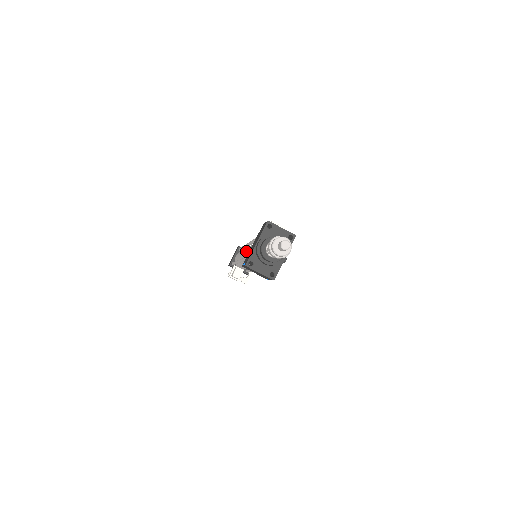
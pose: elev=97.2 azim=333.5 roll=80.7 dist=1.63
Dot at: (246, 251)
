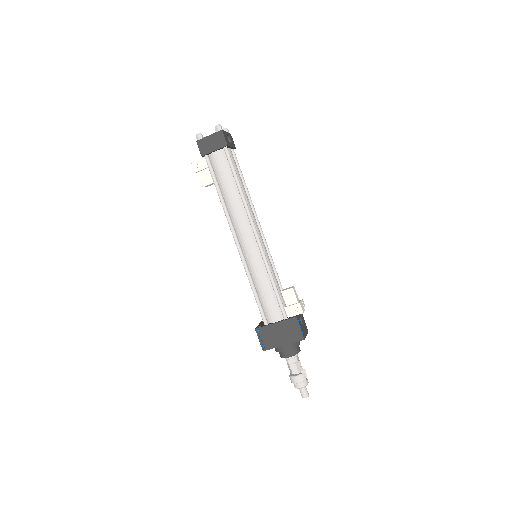
Dot at: (255, 267)
